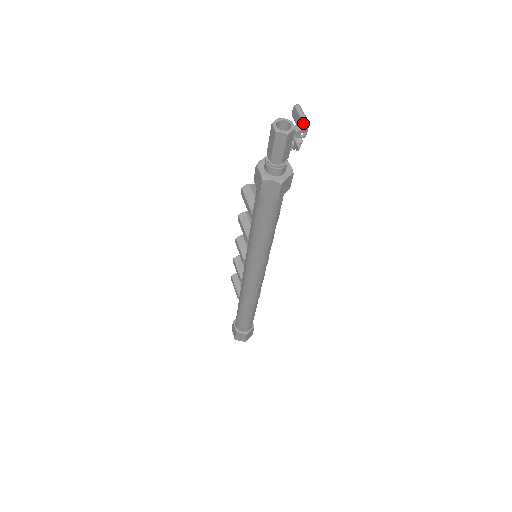
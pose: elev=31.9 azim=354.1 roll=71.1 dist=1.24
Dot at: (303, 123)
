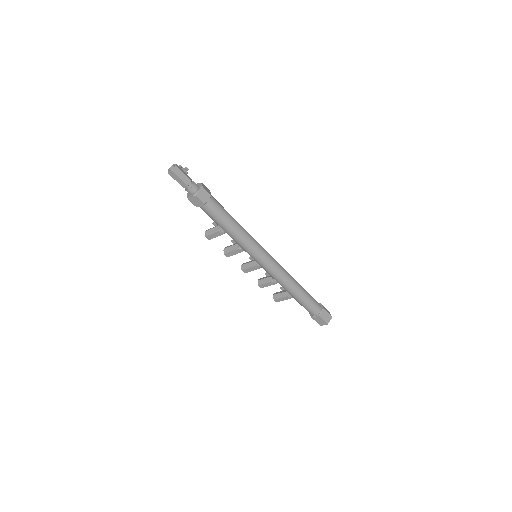
Dot at: occluded
